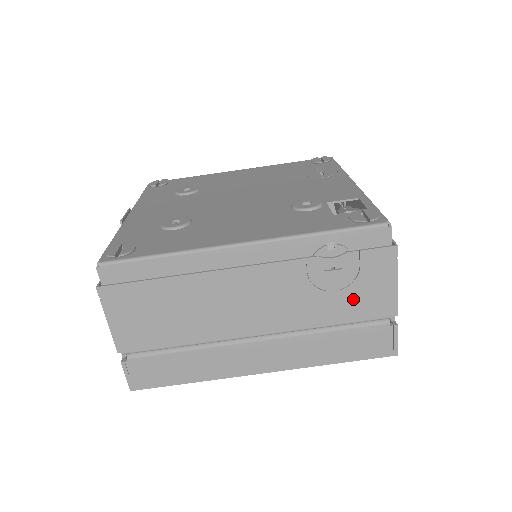
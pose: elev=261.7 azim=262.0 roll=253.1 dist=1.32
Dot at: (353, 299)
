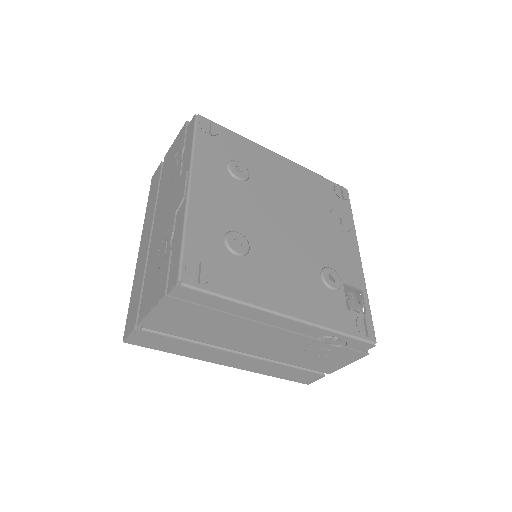
Dot at: (317, 361)
